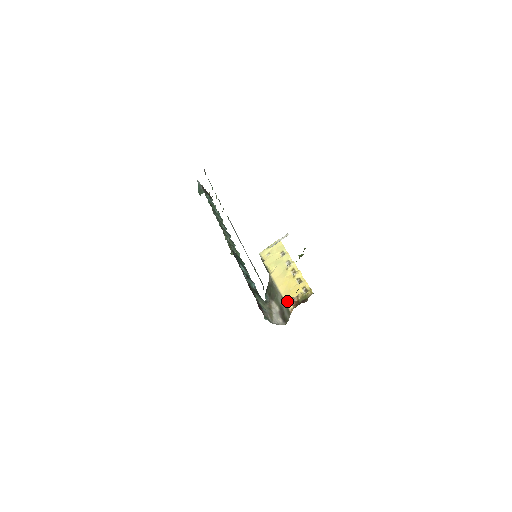
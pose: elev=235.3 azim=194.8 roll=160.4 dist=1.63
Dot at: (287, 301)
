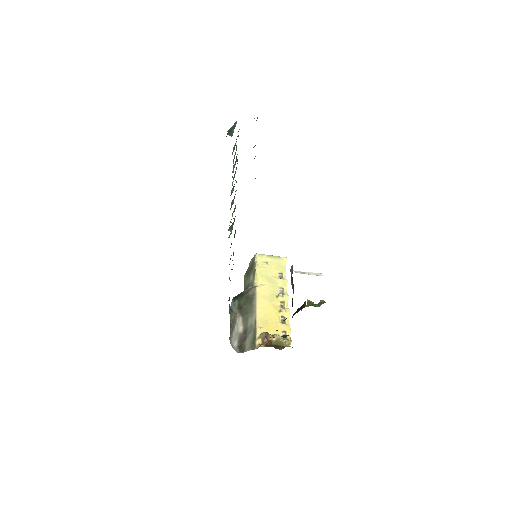
Dot at: (259, 331)
